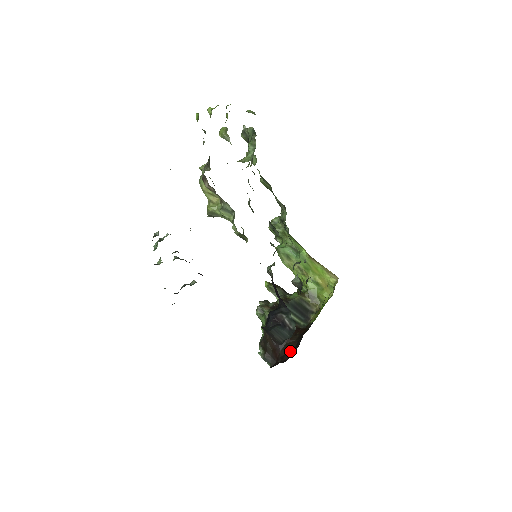
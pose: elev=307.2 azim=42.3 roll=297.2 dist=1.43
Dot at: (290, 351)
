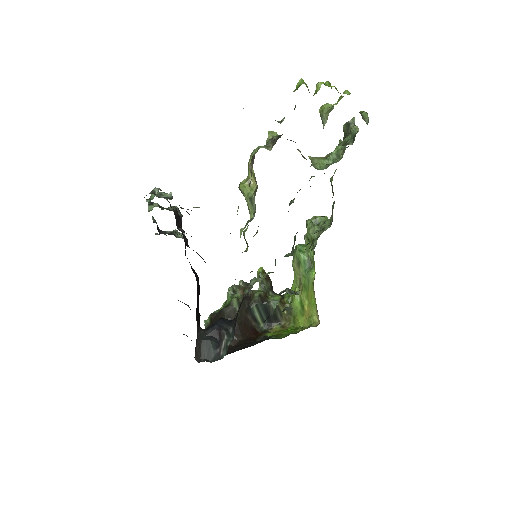
Dot at: occluded
